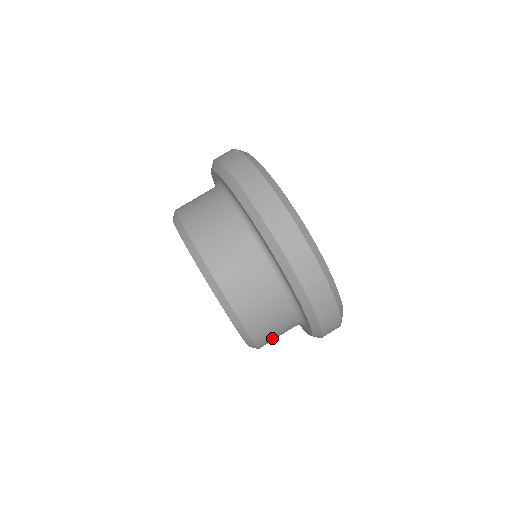
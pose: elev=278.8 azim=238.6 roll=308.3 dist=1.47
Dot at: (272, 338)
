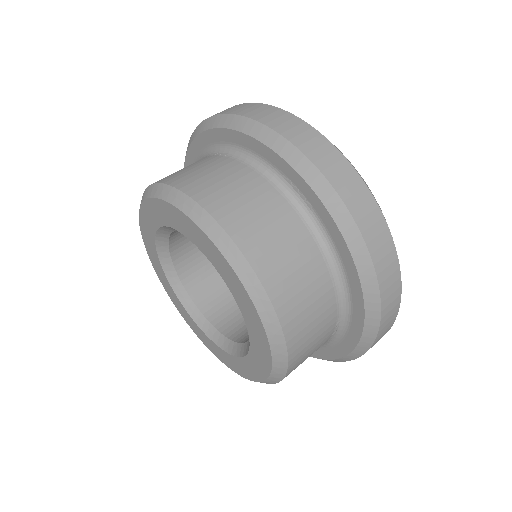
Dot at: (257, 229)
